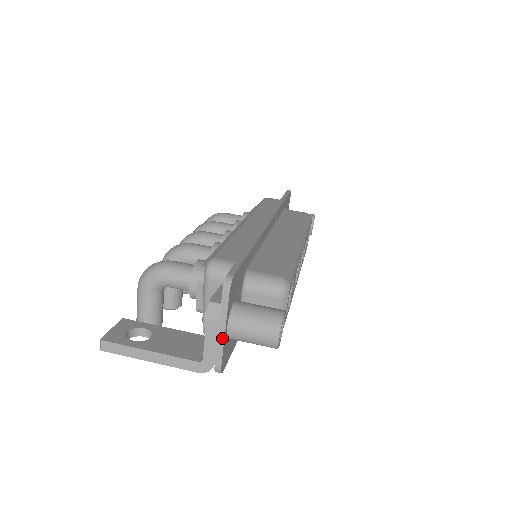
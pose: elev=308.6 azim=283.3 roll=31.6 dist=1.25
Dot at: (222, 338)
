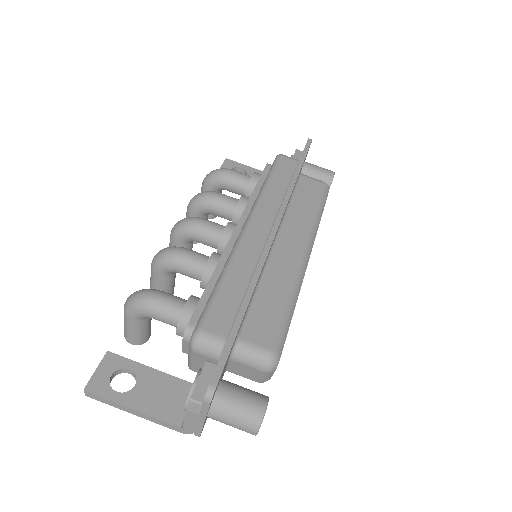
Dot at: (201, 424)
